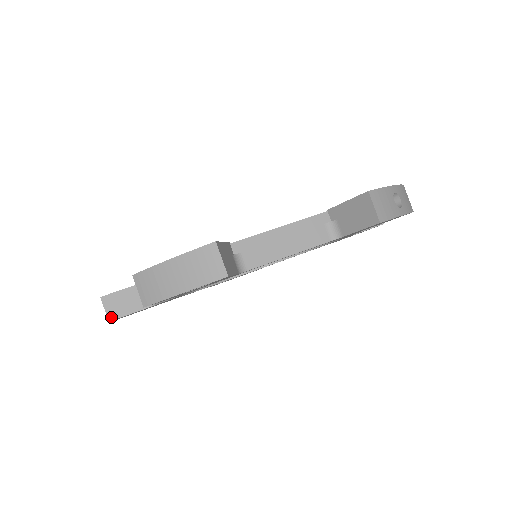
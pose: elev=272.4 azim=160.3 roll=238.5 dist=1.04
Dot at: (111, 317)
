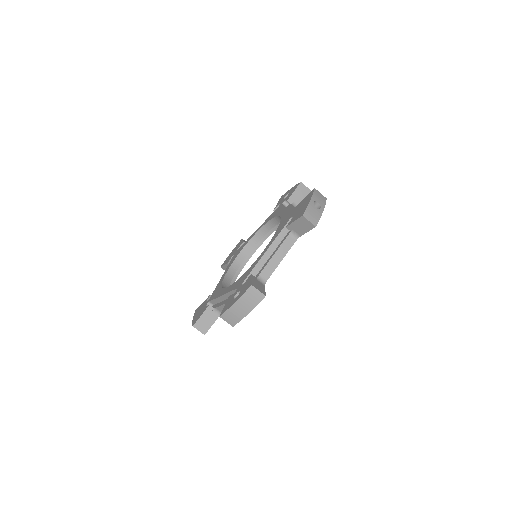
Dot at: (204, 332)
